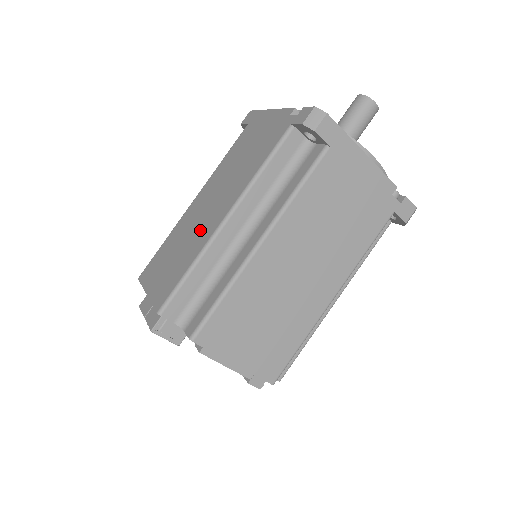
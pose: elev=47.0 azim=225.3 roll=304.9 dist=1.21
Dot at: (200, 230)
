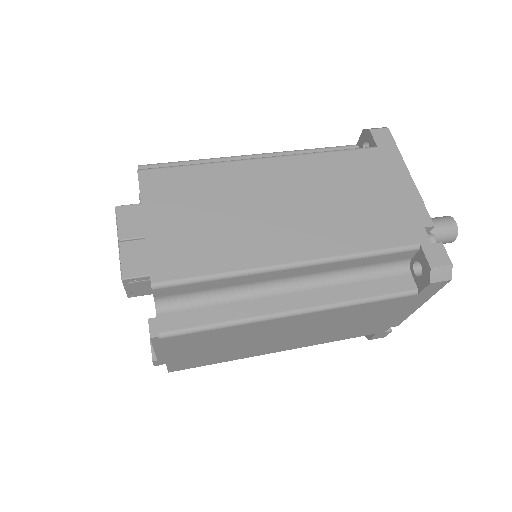
Dot at: (257, 232)
